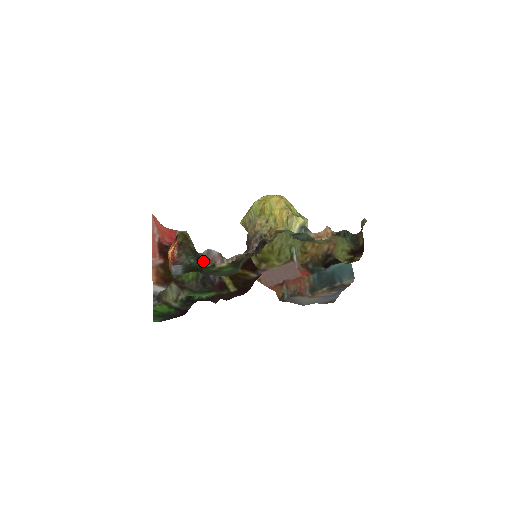
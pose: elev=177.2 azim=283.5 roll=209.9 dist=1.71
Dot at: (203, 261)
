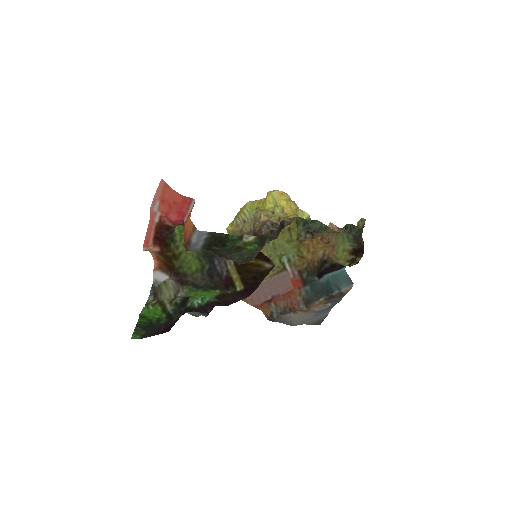
Dot at: occluded
